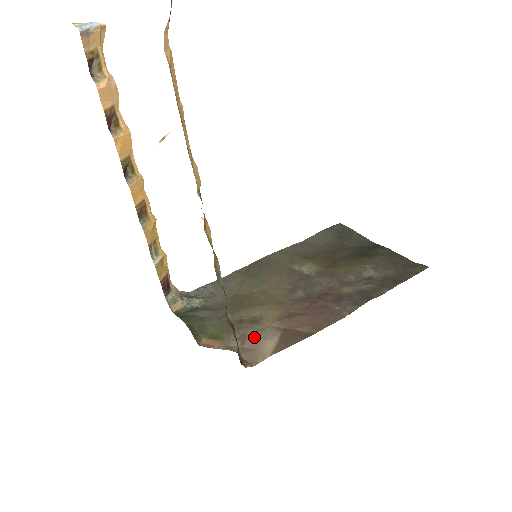
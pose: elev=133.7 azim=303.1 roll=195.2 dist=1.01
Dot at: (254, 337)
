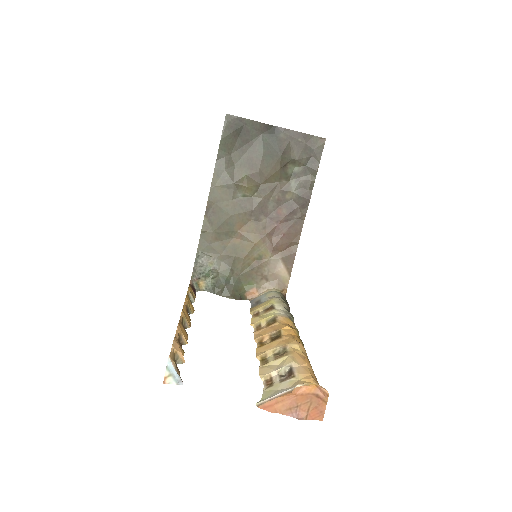
Dot at: (270, 272)
